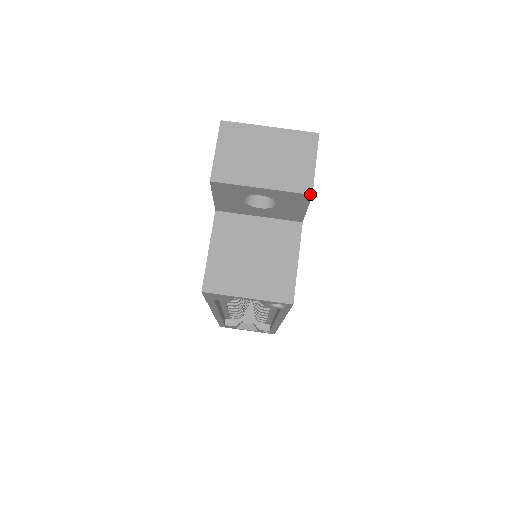
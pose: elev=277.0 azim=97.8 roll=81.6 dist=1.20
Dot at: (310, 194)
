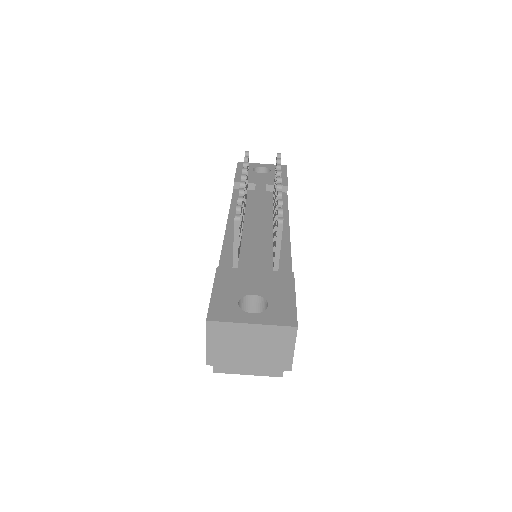
Dot at: occluded
